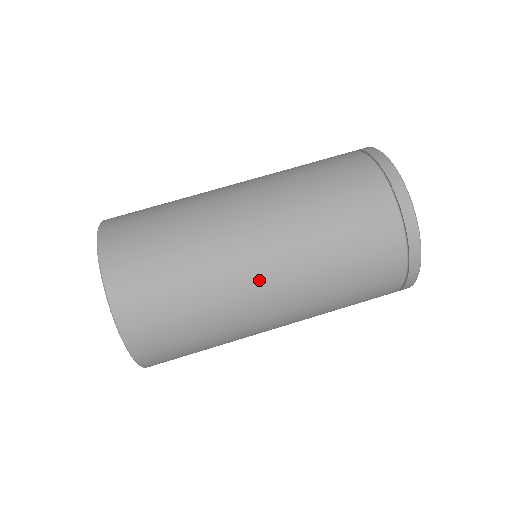
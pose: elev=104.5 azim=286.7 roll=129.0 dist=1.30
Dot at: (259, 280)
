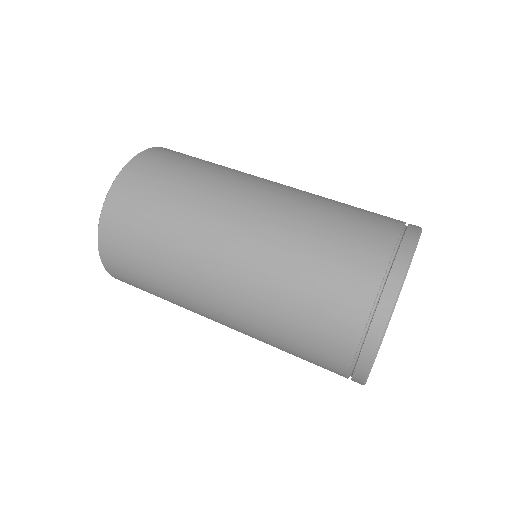
Dot at: (217, 259)
